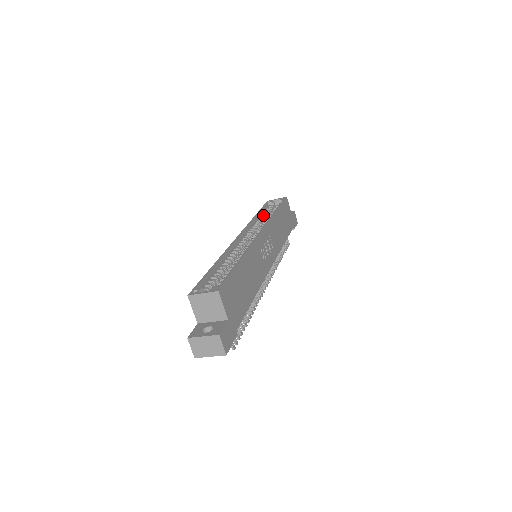
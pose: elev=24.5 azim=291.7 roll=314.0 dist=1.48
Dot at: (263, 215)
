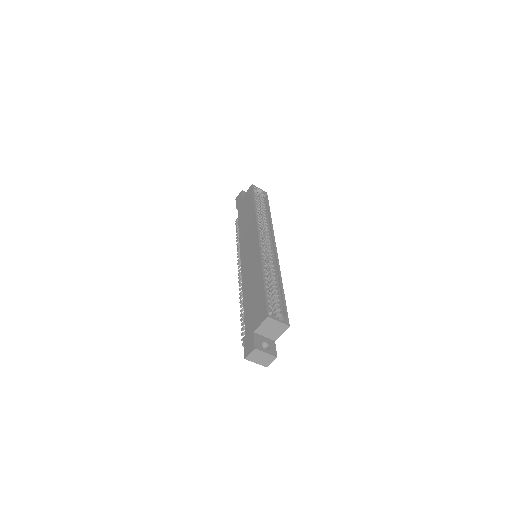
Dot at: (257, 208)
